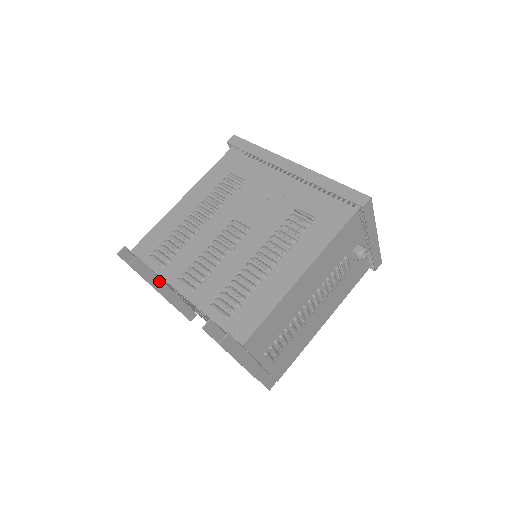
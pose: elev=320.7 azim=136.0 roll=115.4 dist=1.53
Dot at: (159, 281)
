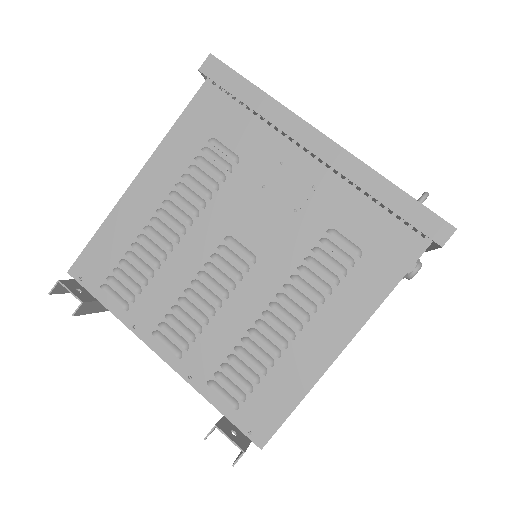
Dot at: occluded
